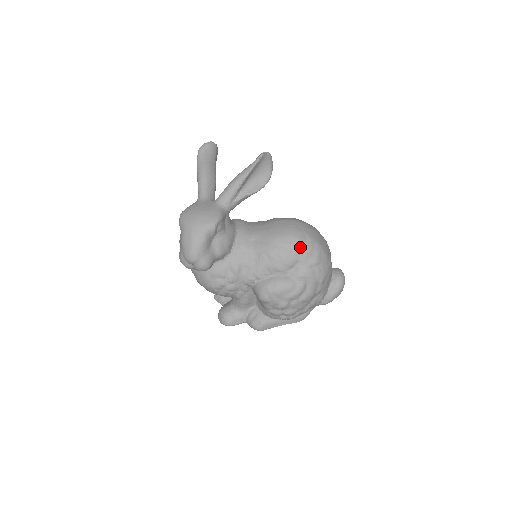
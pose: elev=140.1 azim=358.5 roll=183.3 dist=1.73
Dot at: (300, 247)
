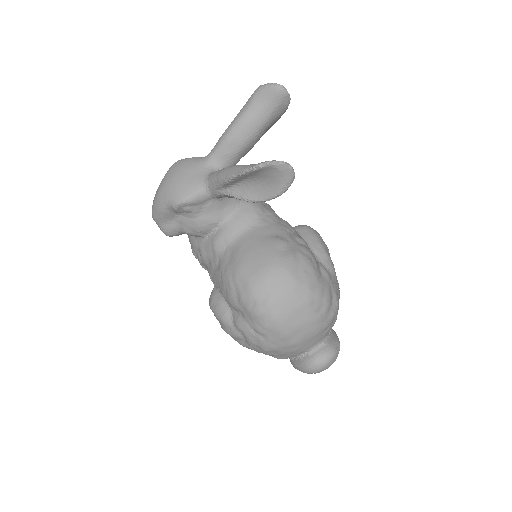
Dot at: (247, 302)
